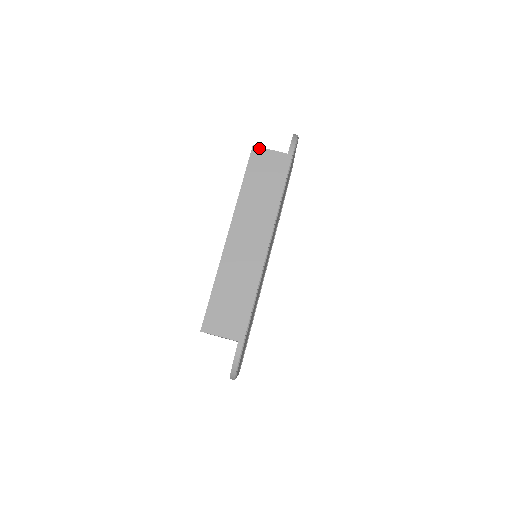
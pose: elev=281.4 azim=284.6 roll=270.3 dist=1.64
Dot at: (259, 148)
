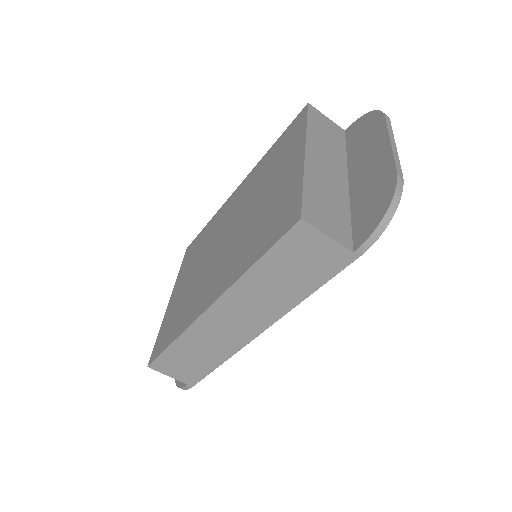
Dot at: (309, 227)
